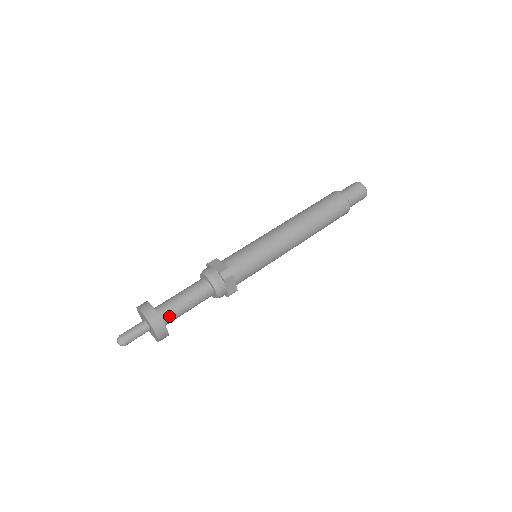
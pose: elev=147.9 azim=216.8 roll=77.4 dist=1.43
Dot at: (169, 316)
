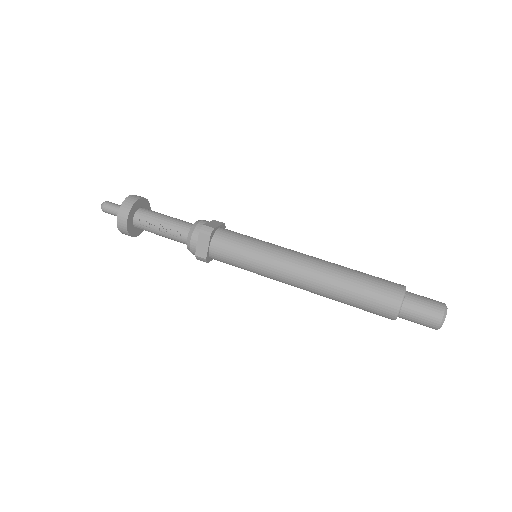
Dot at: (142, 219)
